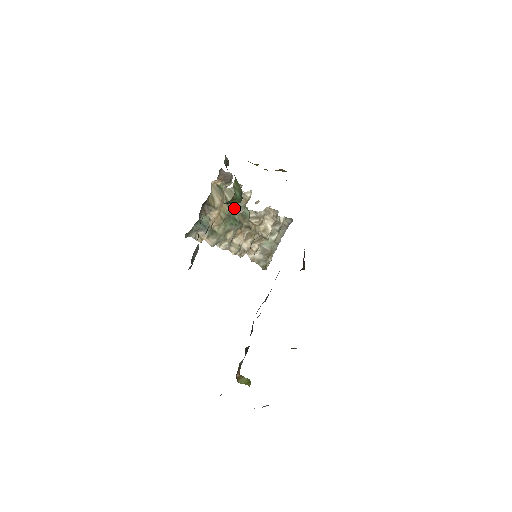
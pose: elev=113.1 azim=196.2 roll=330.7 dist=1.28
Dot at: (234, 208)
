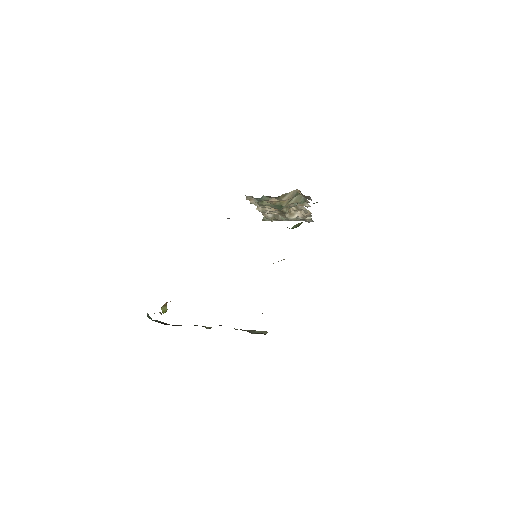
Dot at: occluded
